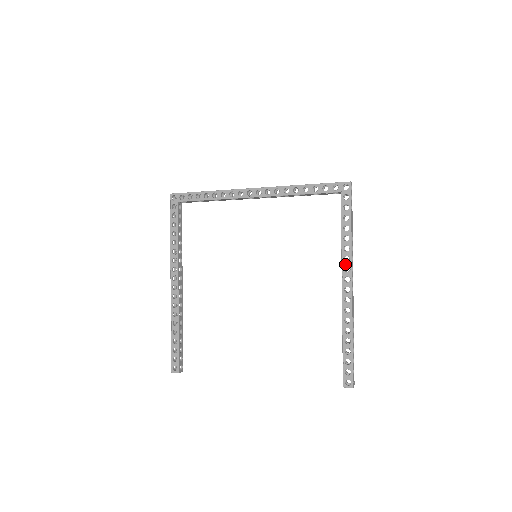
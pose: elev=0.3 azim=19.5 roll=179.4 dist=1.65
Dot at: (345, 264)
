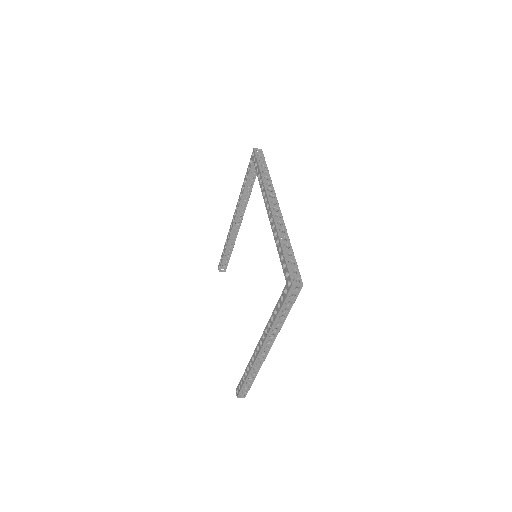
Dot at: (265, 333)
